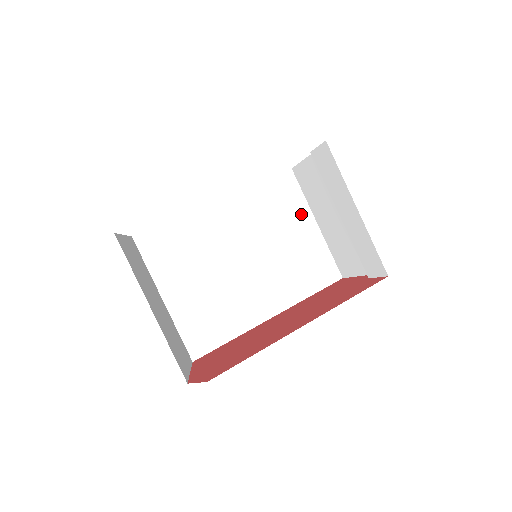
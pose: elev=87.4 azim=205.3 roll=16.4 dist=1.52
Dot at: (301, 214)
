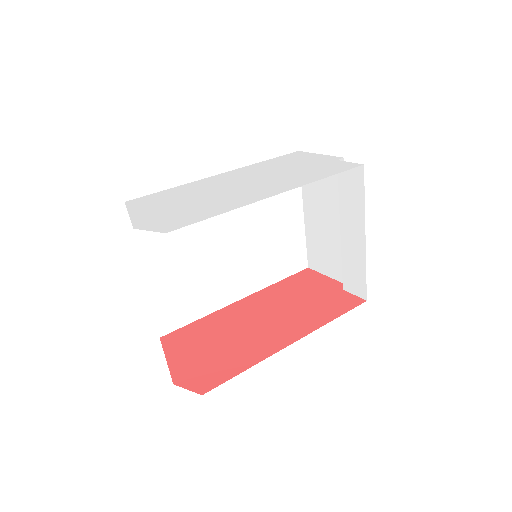
Dot at: (293, 201)
